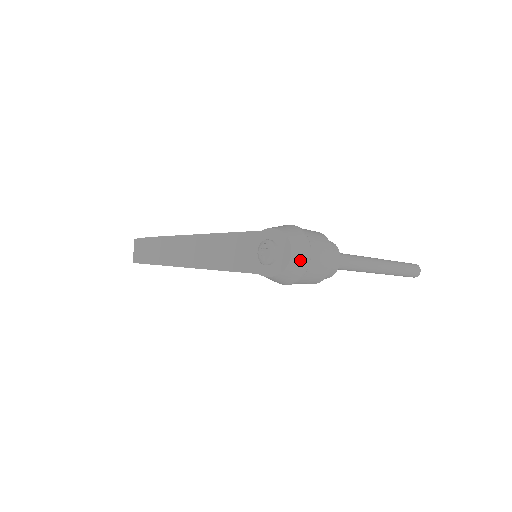
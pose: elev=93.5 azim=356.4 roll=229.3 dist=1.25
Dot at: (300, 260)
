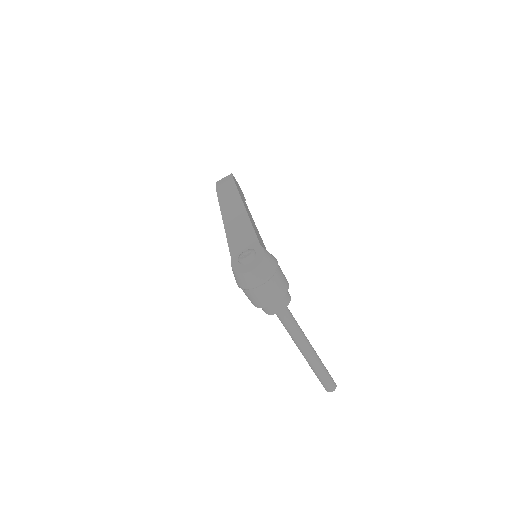
Dot at: (251, 280)
